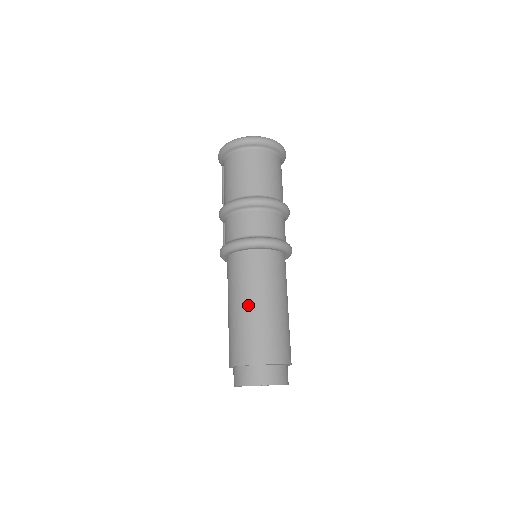
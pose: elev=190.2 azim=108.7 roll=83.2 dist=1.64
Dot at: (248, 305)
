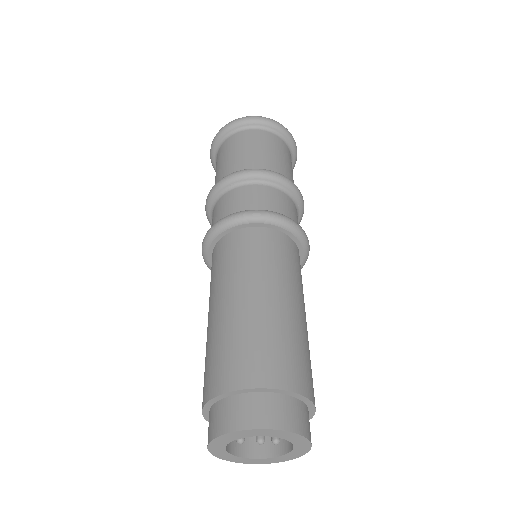
Dot at: (229, 300)
